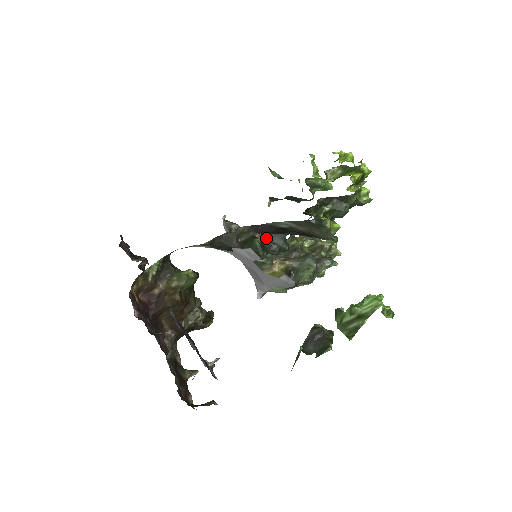
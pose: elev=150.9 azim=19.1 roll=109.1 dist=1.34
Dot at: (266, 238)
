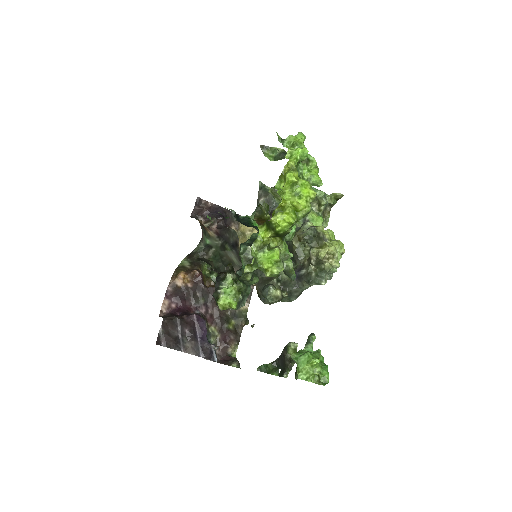
Dot at: occluded
